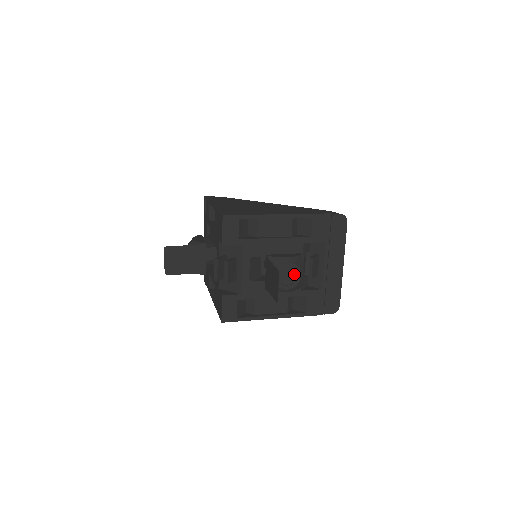
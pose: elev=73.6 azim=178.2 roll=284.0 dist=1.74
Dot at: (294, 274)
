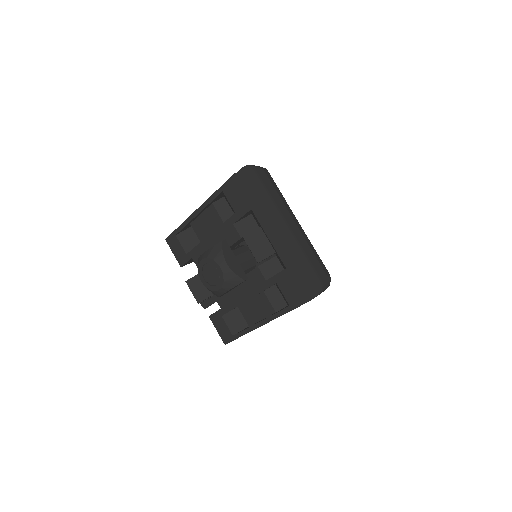
Dot at: (214, 269)
